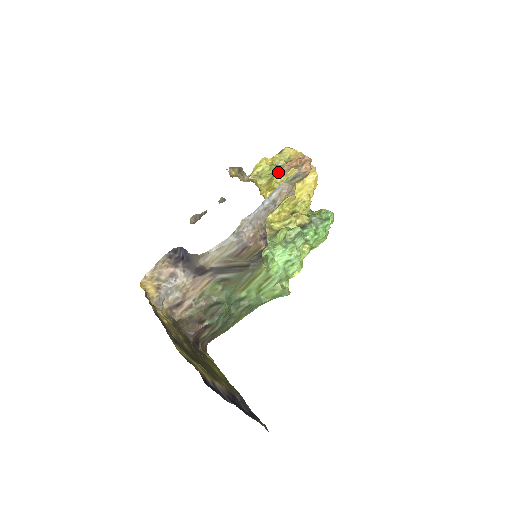
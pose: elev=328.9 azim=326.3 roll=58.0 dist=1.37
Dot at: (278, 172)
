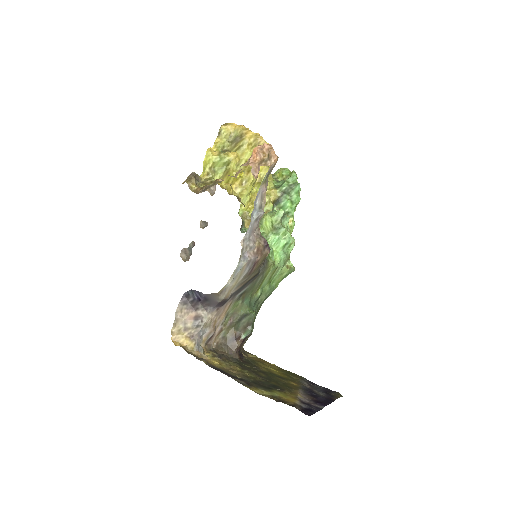
Dot at: (231, 160)
